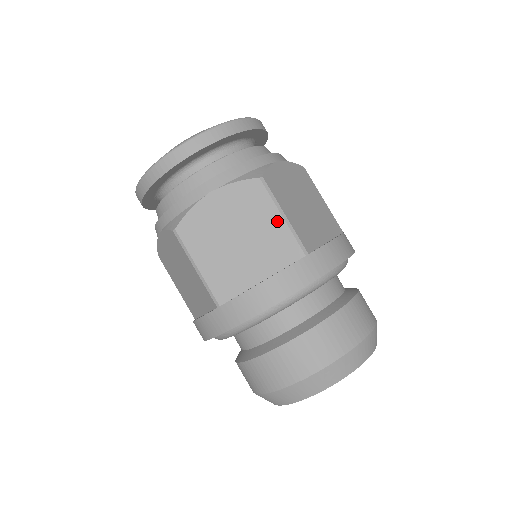
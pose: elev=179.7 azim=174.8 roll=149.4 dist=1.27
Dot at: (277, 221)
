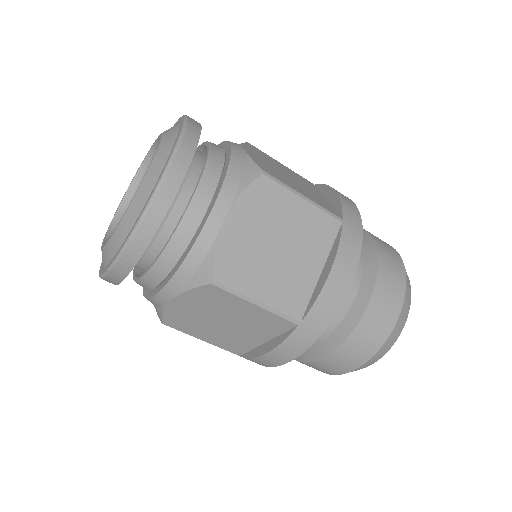
Dot at: (253, 309)
